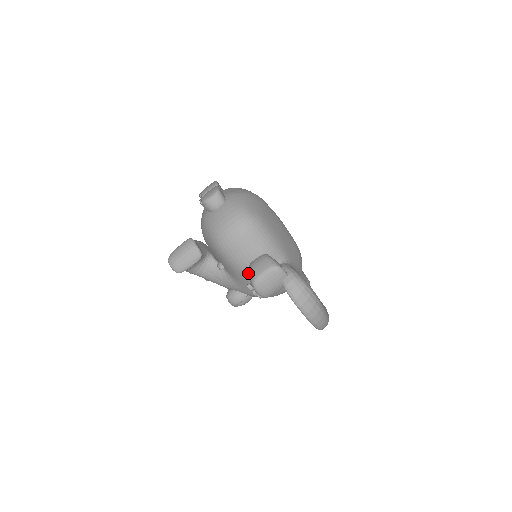
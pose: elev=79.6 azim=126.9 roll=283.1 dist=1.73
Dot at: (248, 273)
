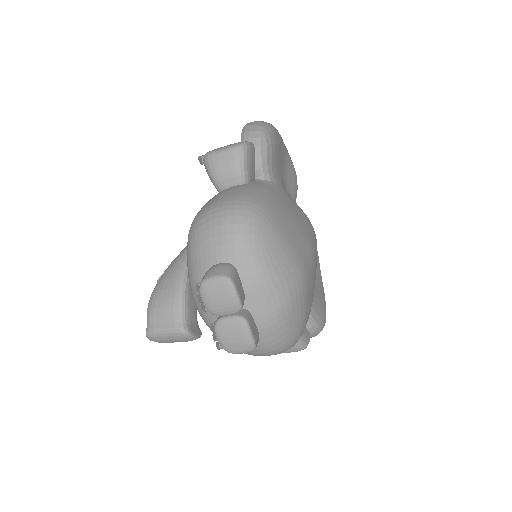
Dot at: occluded
